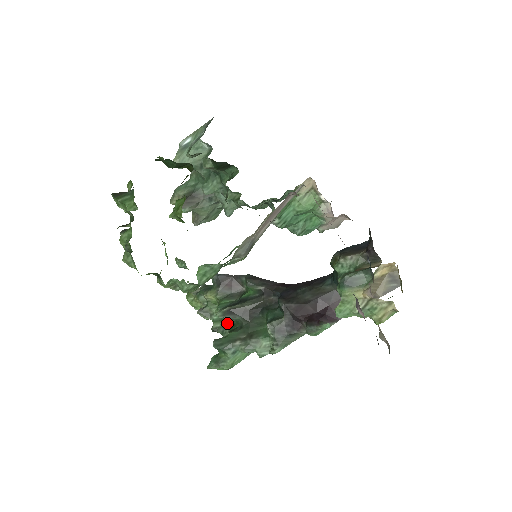
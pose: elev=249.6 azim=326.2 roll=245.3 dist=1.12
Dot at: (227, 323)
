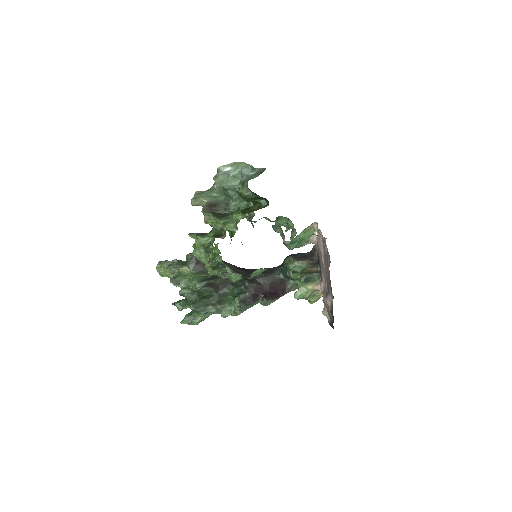
Dot at: (194, 291)
